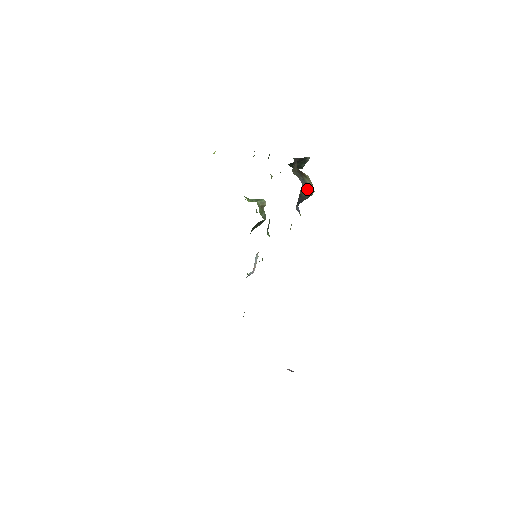
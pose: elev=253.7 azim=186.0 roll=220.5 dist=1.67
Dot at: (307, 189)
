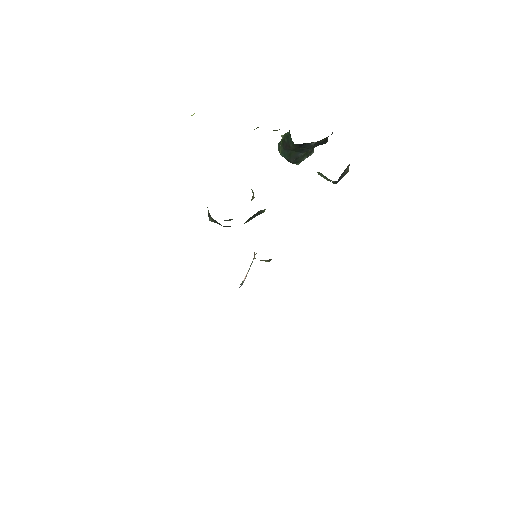
Dot at: (349, 165)
